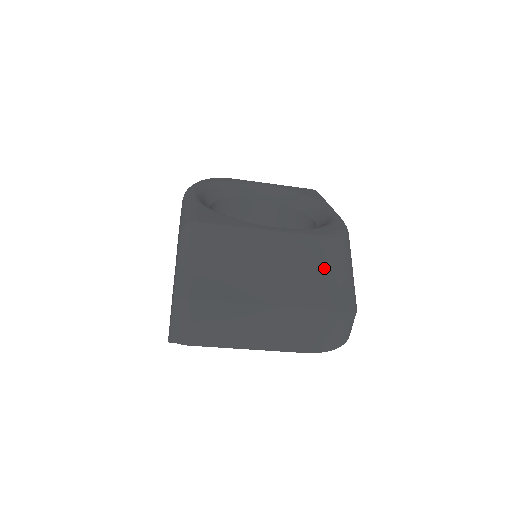
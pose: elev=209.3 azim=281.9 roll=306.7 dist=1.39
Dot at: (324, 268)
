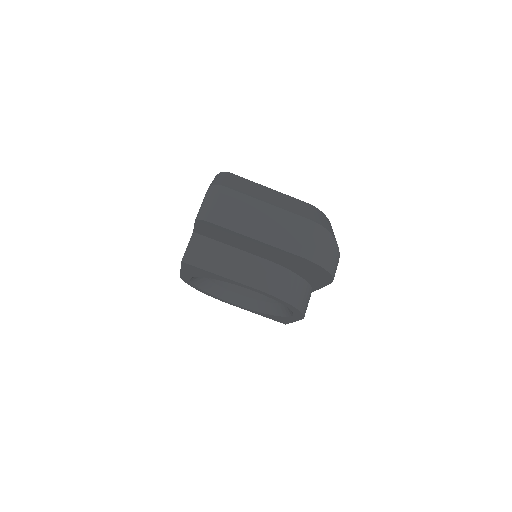
Dot at: (316, 213)
